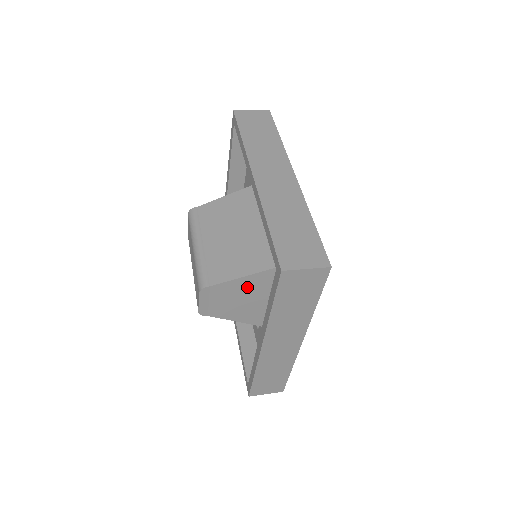
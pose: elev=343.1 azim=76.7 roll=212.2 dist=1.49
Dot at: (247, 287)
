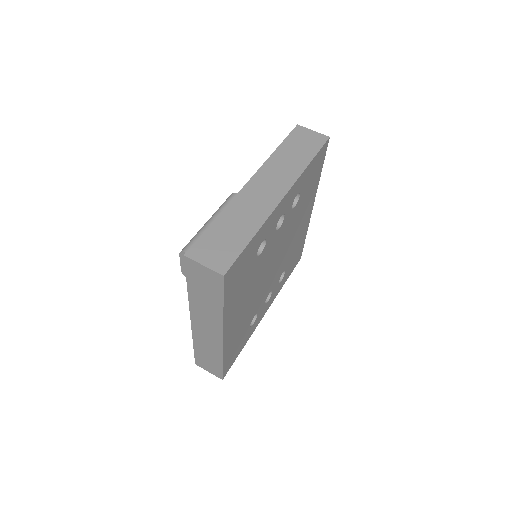
Dot at: occluded
